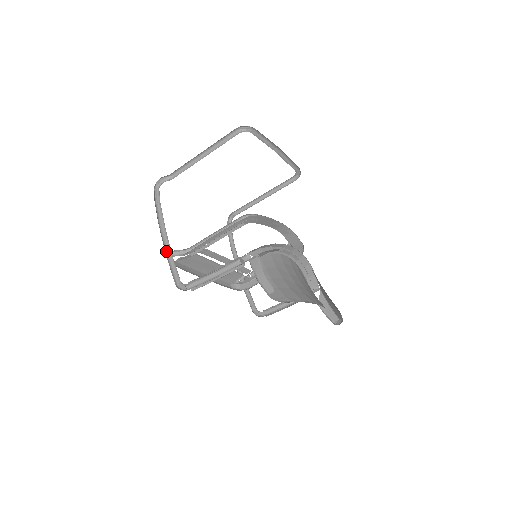
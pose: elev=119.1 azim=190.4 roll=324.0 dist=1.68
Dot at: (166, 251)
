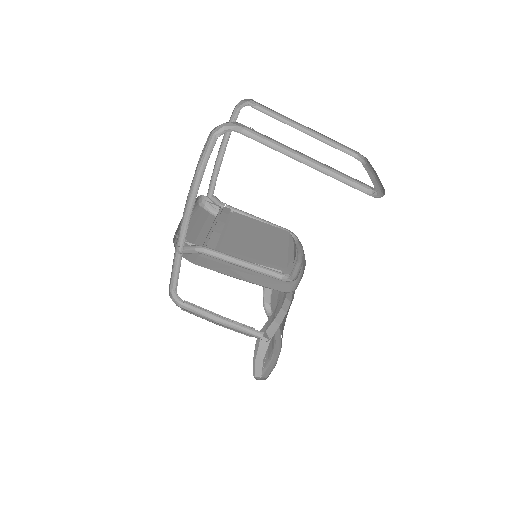
Dot at: (177, 242)
